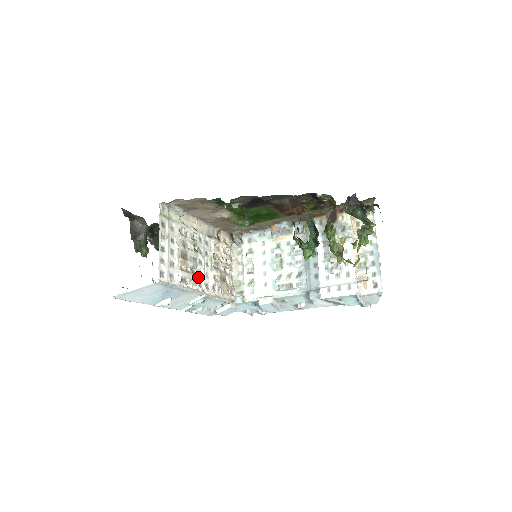
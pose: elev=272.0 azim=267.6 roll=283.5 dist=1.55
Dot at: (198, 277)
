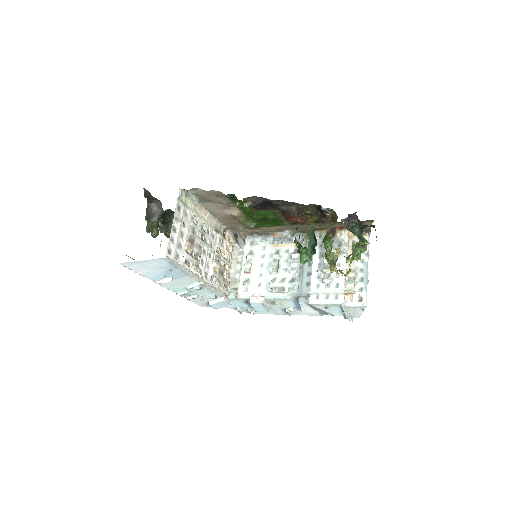
Dot at: (200, 264)
